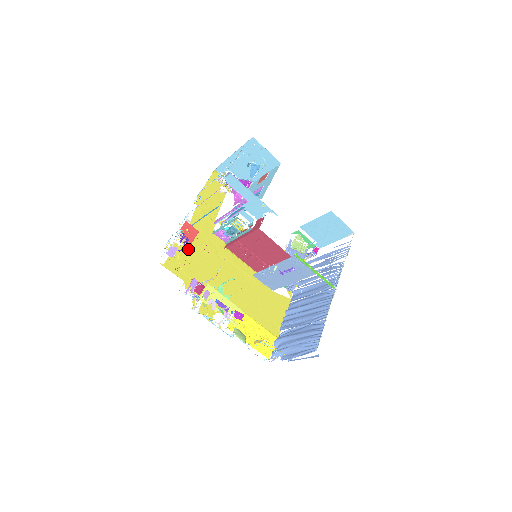
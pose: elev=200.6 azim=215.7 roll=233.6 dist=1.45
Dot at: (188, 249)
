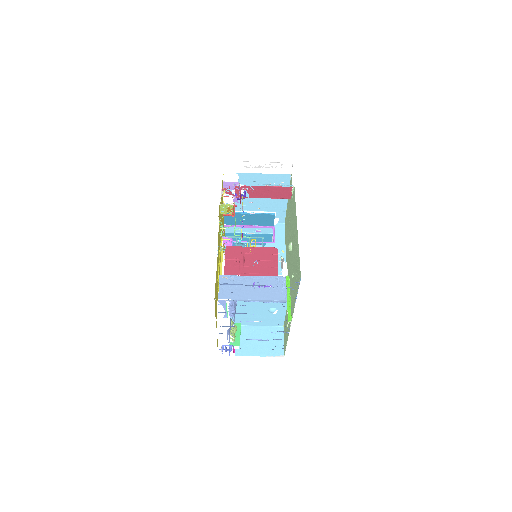
Dot at: occluded
